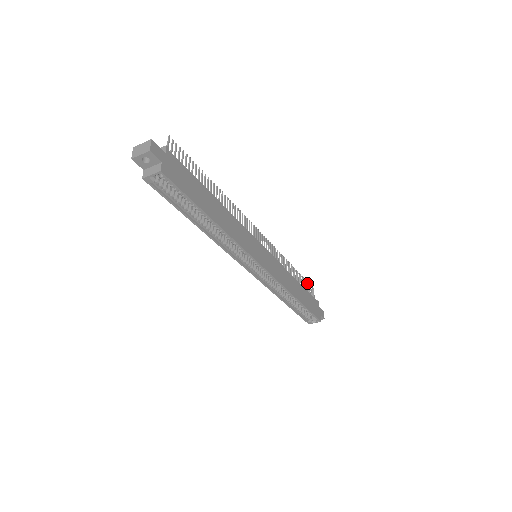
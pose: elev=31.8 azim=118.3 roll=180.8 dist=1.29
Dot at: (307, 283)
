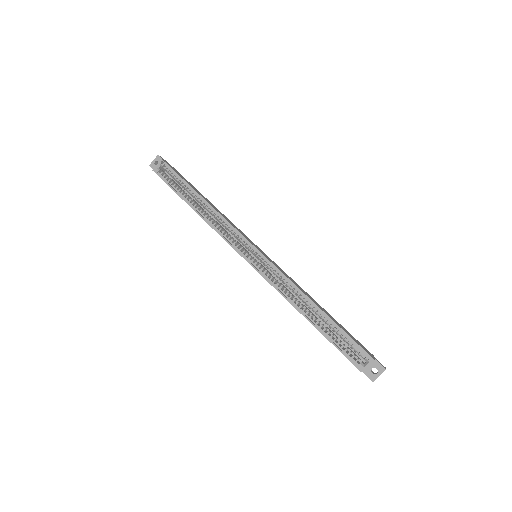
Dot at: occluded
